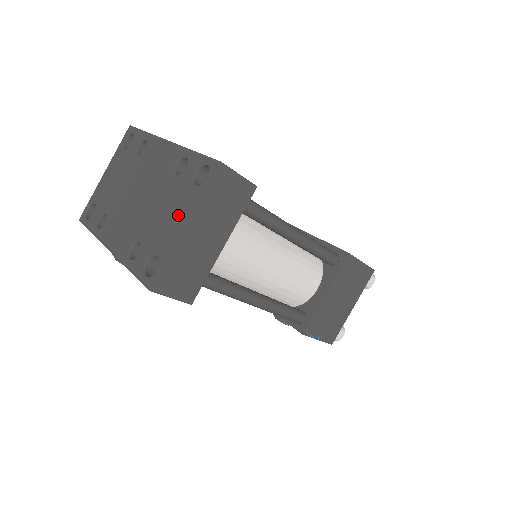
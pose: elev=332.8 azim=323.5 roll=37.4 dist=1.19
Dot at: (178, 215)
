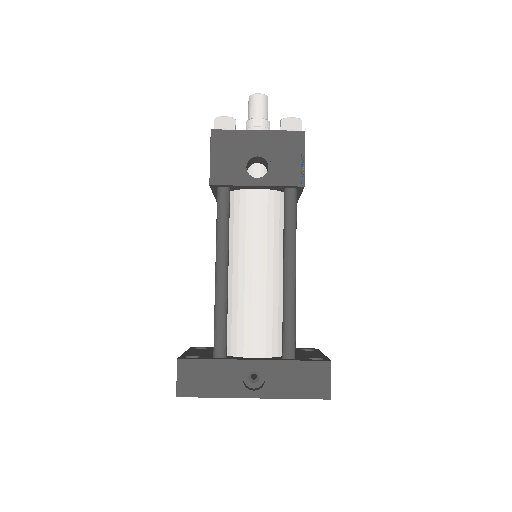
Dot at: occluded
